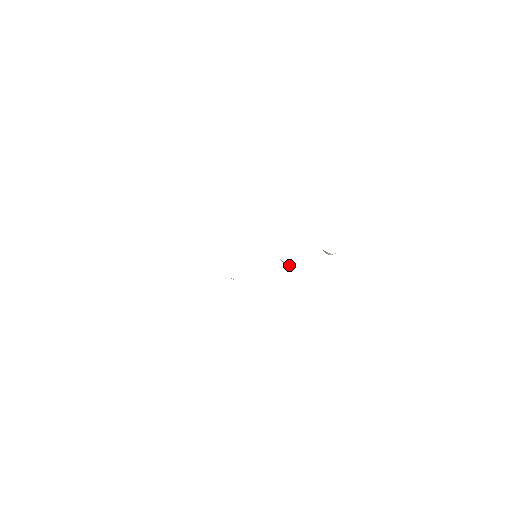
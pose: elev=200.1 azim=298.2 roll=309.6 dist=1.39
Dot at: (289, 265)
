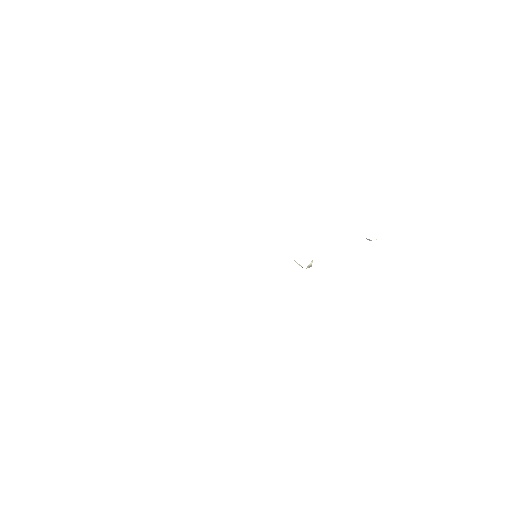
Dot at: (302, 267)
